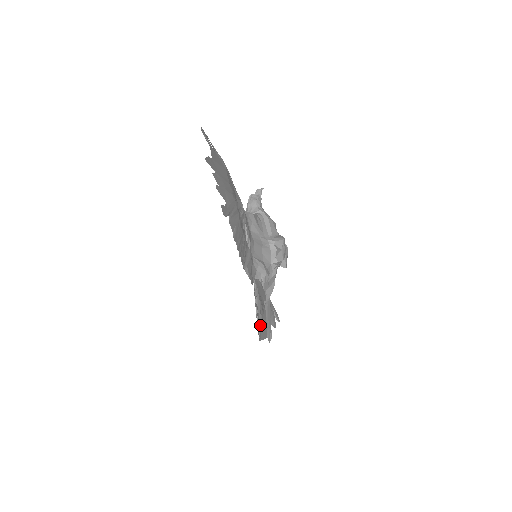
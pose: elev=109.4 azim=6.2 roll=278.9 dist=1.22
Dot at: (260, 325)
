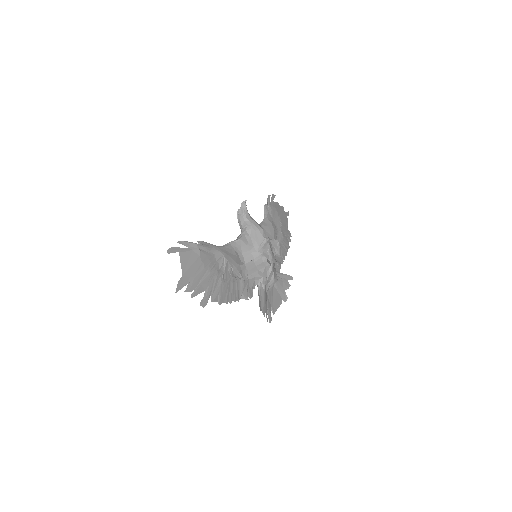
Dot at: occluded
